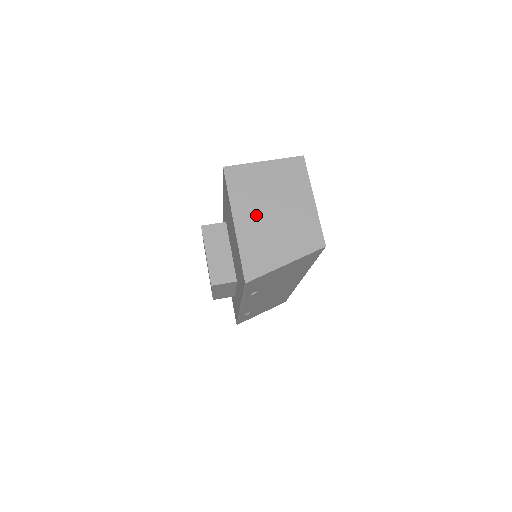
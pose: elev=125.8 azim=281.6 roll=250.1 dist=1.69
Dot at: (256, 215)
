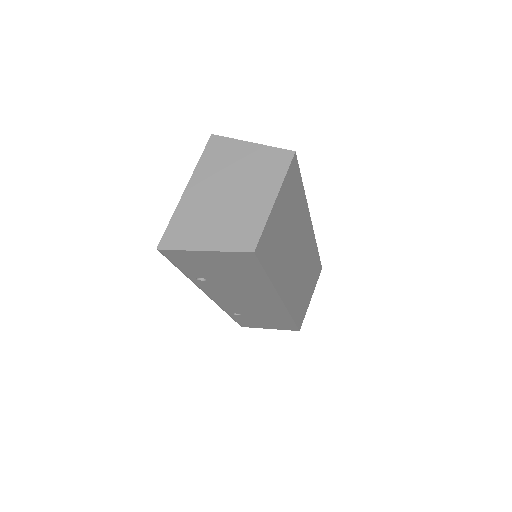
Dot at: (209, 191)
